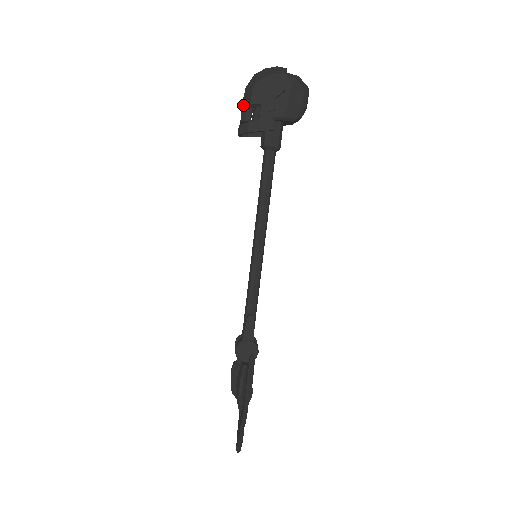
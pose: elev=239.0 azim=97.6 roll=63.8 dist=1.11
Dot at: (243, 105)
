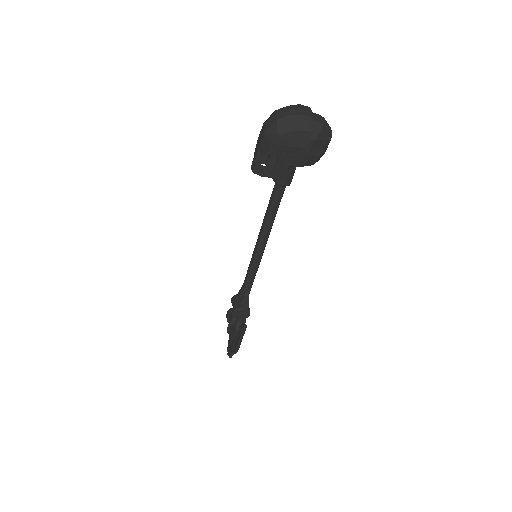
Dot at: (260, 149)
